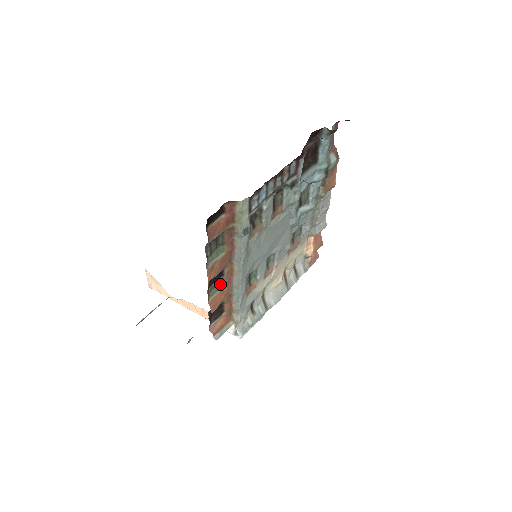
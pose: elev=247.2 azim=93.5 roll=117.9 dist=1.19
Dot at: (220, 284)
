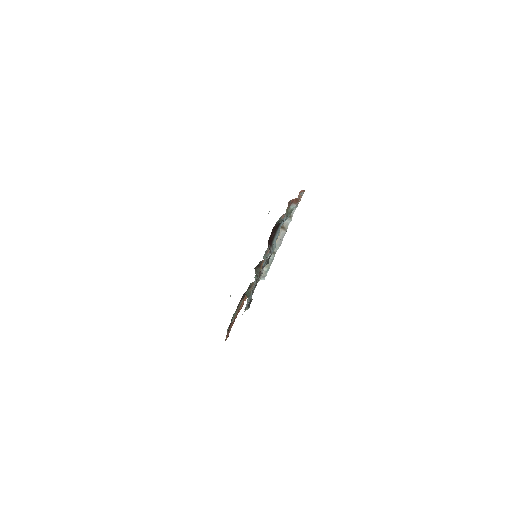
Dot at: (240, 302)
